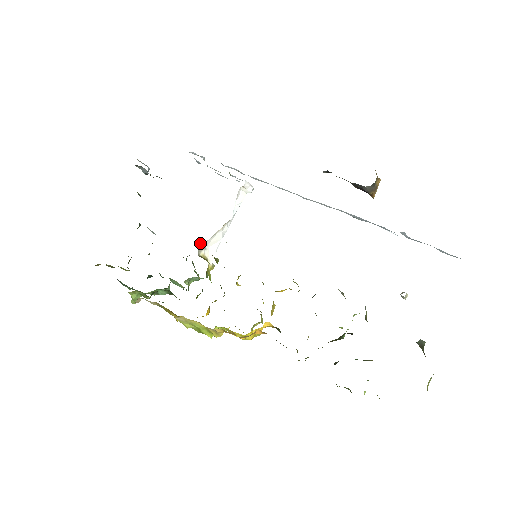
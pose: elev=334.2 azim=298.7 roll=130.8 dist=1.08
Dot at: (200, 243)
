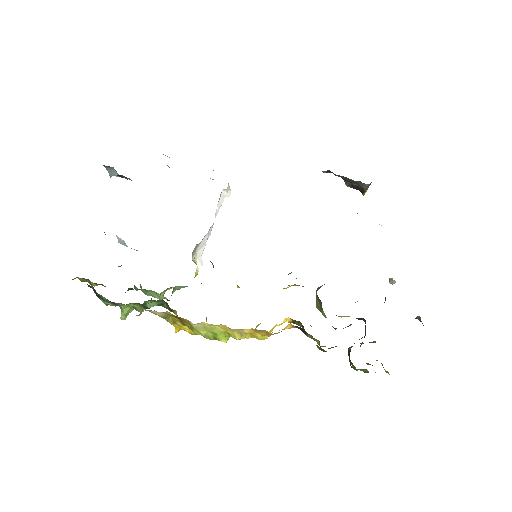
Dot at: occluded
